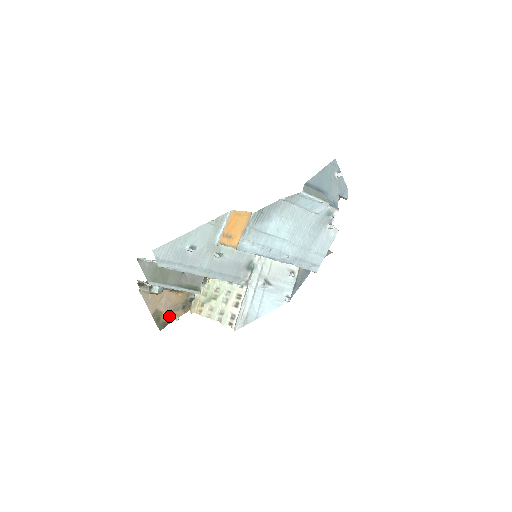
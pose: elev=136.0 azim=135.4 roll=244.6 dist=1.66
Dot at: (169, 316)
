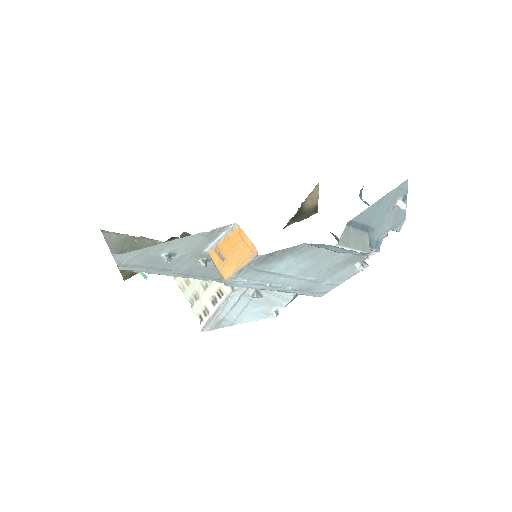
Dot at: occluded
